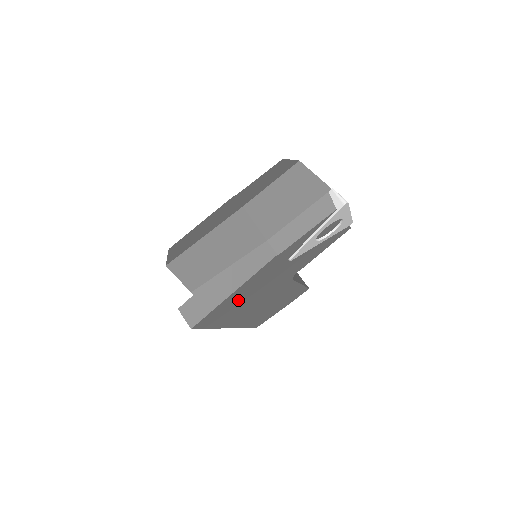
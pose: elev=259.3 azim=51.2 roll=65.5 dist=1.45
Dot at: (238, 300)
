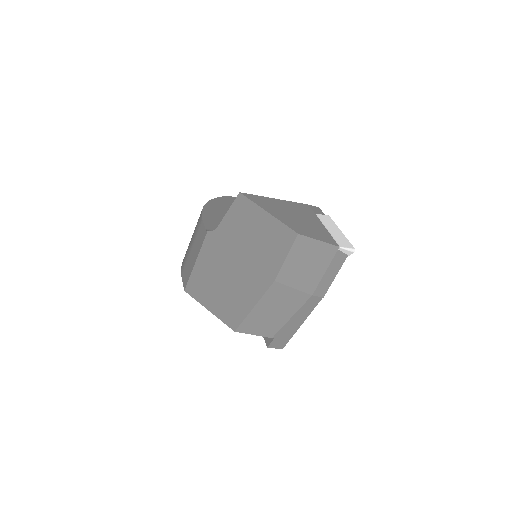
Dot at: occluded
